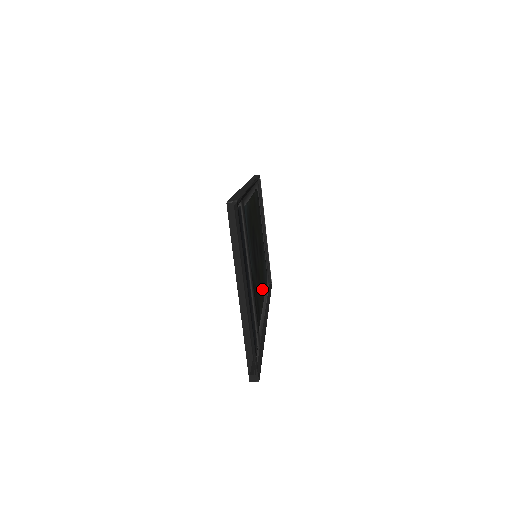
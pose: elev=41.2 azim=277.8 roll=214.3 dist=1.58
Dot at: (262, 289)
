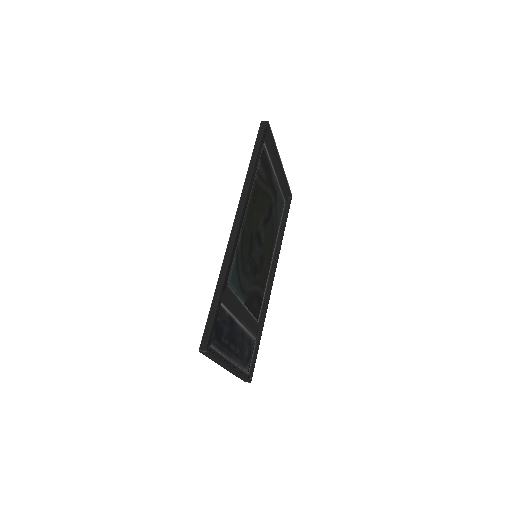
Dot at: (268, 257)
